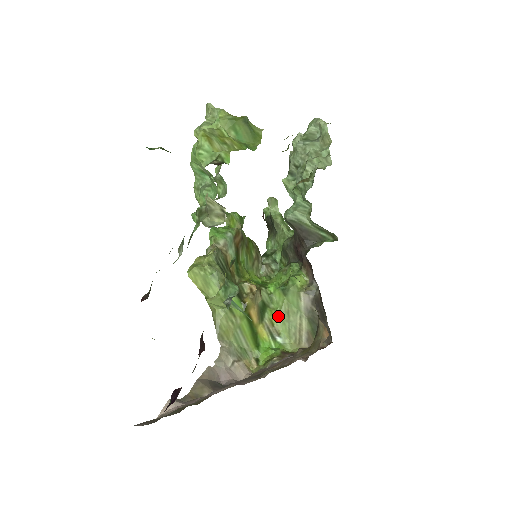
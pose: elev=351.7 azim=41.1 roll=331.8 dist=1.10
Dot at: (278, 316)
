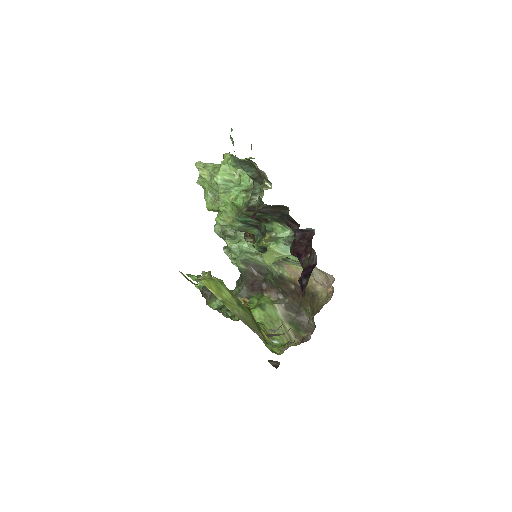
Dot at: (266, 326)
